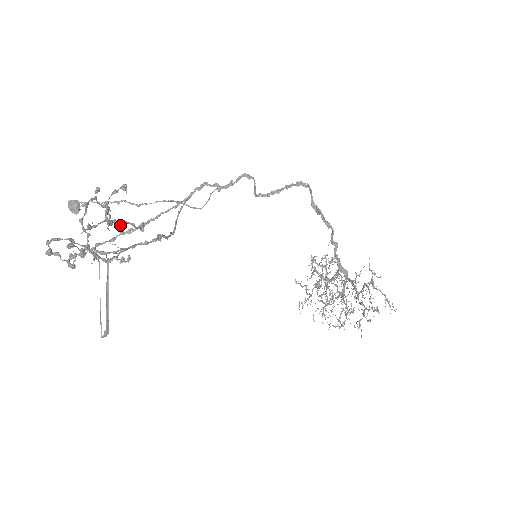
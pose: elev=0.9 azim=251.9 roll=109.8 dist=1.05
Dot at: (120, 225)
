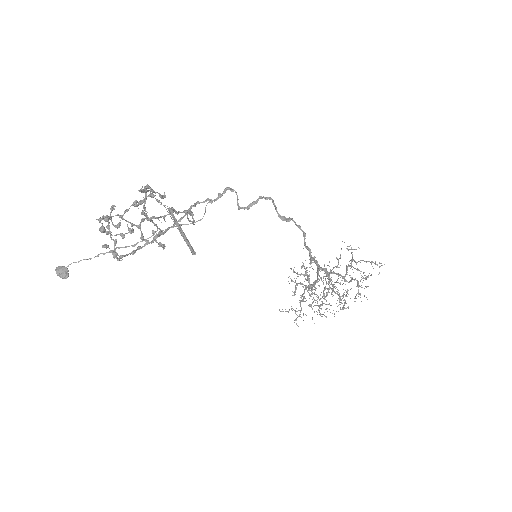
Dot at: (162, 197)
